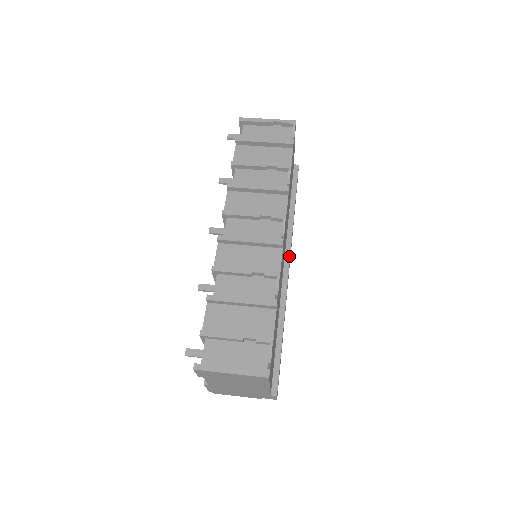
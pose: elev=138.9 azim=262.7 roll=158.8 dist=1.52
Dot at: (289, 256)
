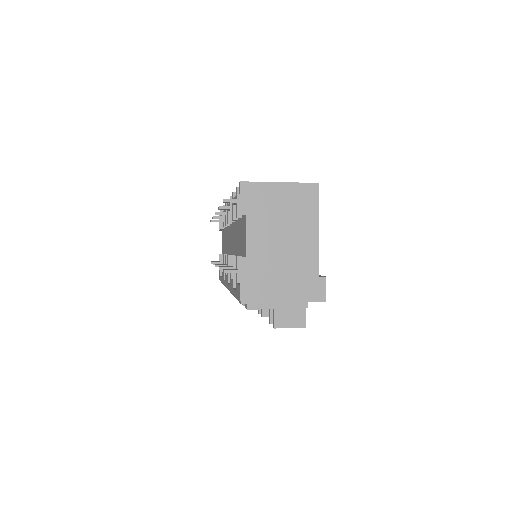
Dot at: occluded
